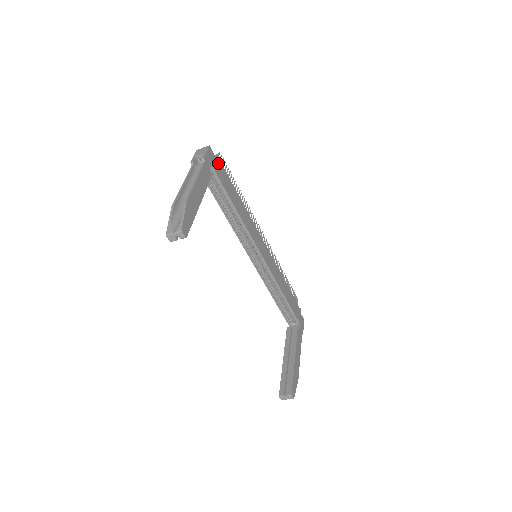
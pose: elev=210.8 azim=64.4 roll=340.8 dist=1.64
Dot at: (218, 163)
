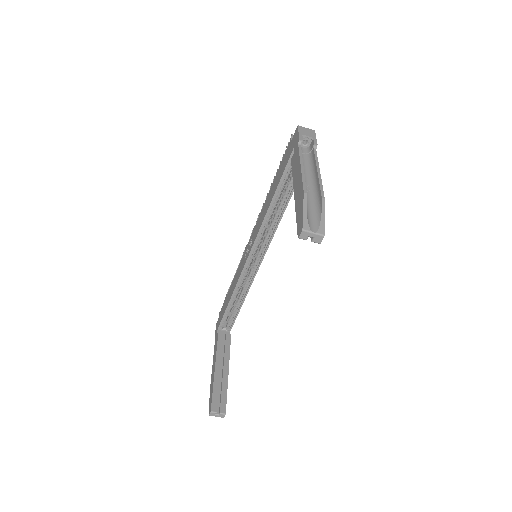
Dot at: occluded
